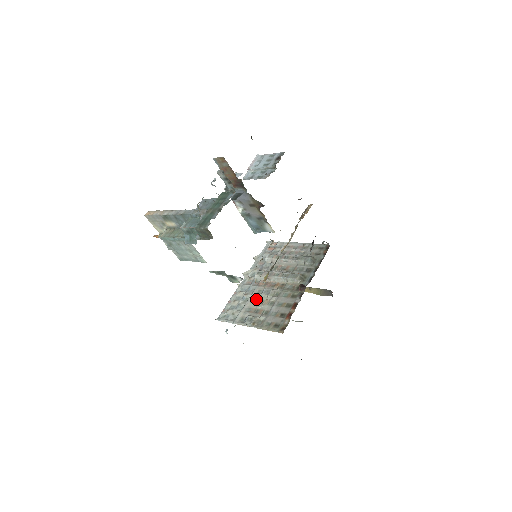
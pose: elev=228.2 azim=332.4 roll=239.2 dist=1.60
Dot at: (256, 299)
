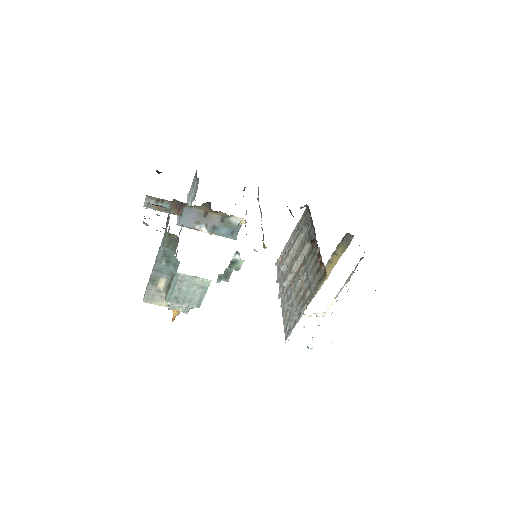
Dot at: (296, 293)
